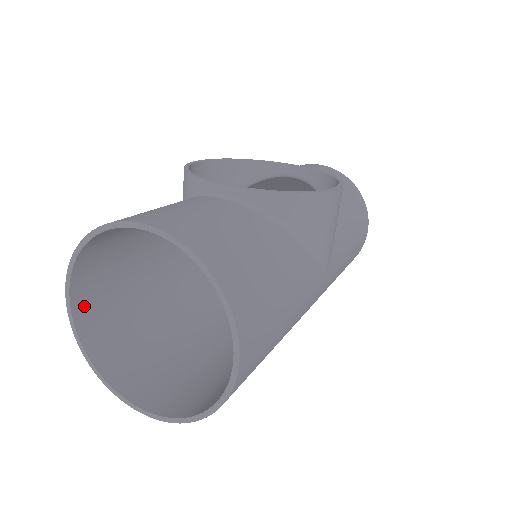
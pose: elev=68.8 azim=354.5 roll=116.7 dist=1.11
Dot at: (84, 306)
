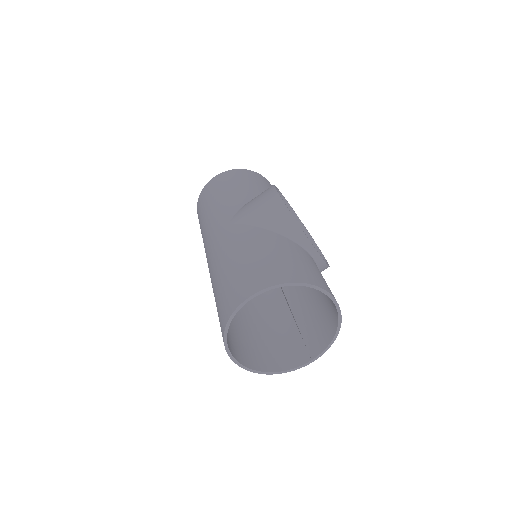
Dot at: (243, 297)
